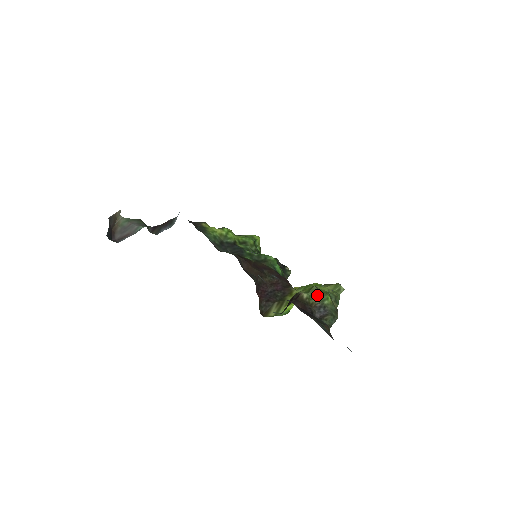
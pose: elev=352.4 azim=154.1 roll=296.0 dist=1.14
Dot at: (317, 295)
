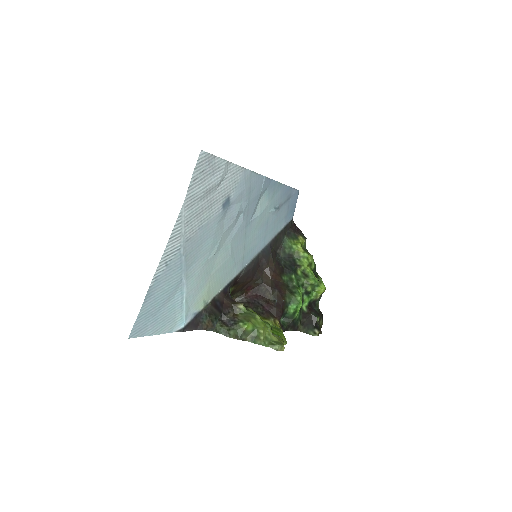
Dot at: (246, 316)
